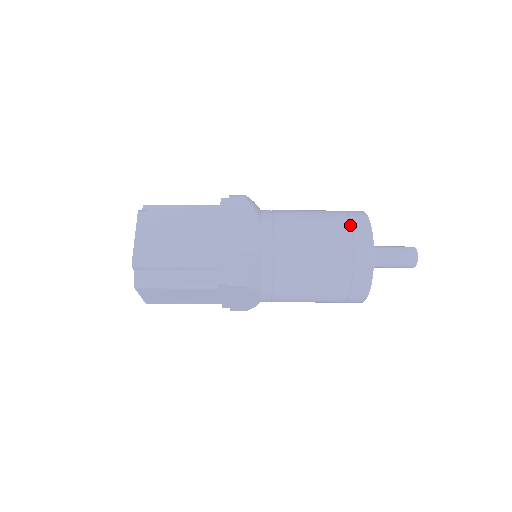
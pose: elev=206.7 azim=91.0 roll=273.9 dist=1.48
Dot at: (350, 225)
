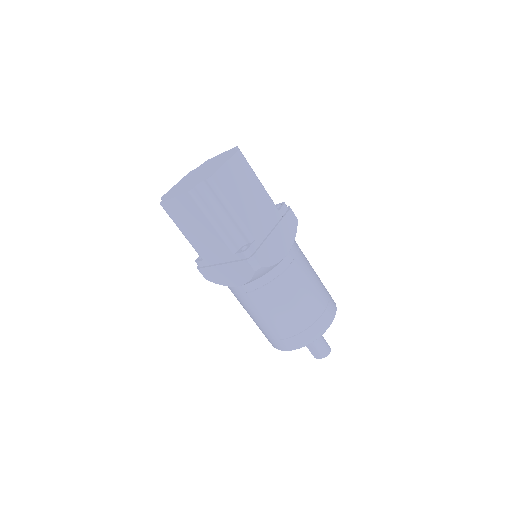
Dot at: occluded
